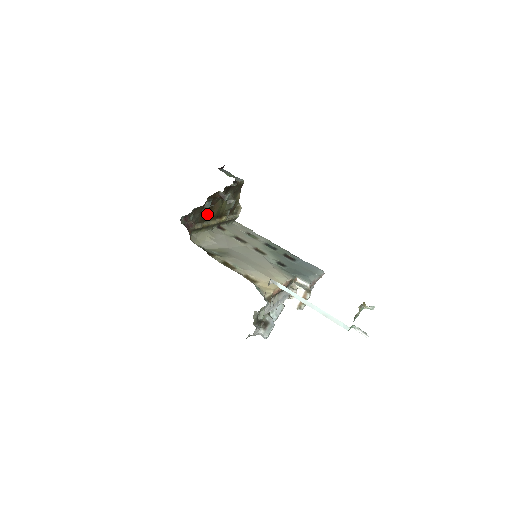
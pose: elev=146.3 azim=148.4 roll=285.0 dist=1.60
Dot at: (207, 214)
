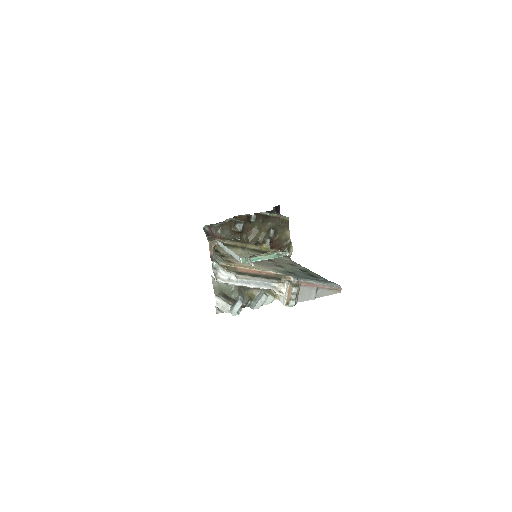
Dot at: (243, 237)
